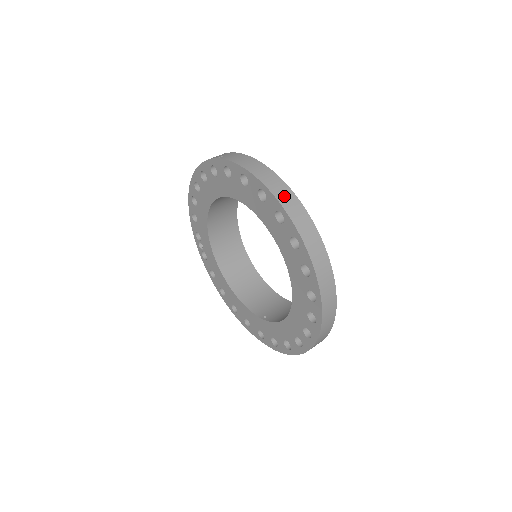
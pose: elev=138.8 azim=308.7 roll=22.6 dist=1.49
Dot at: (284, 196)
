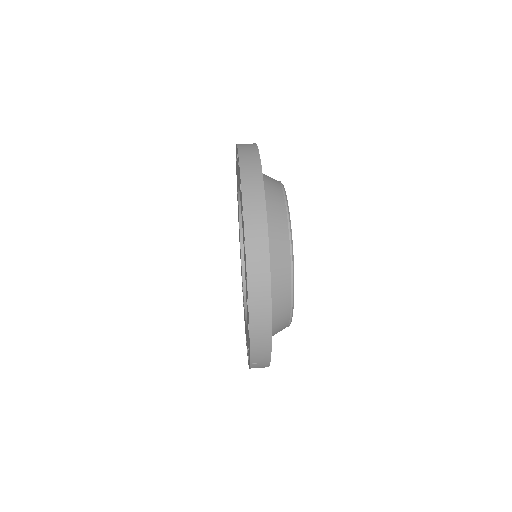
Dot at: occluded
